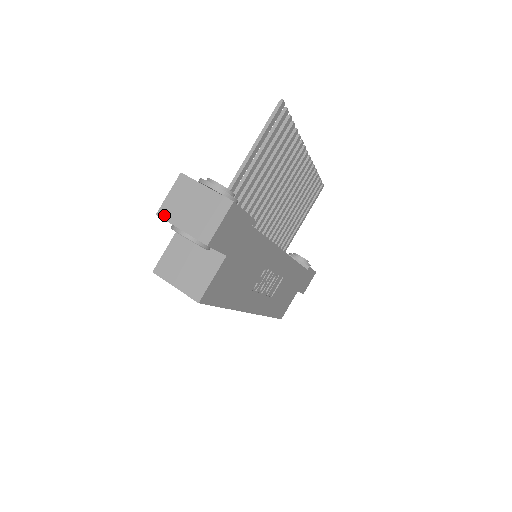
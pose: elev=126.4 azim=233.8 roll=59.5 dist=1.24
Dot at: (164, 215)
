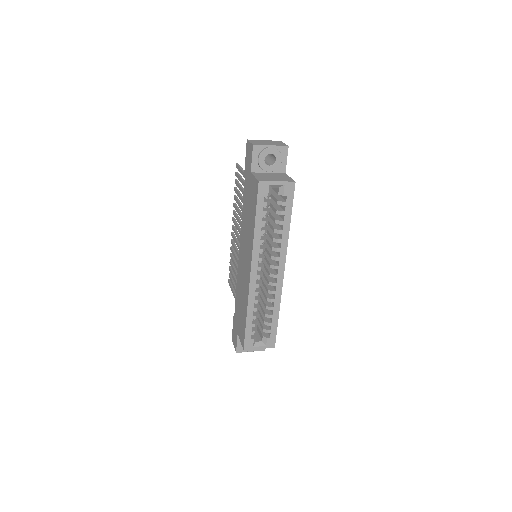
Dot at: (257, 144)
